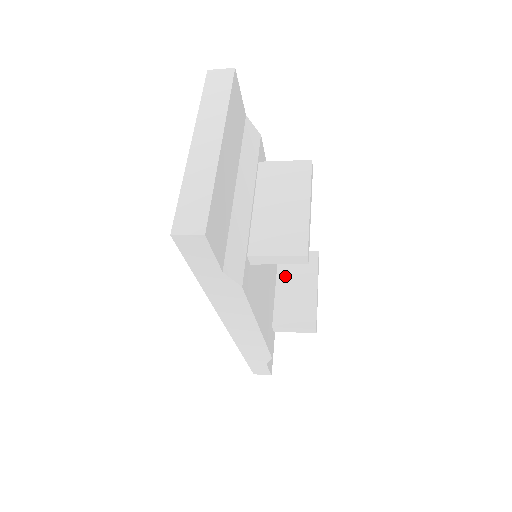
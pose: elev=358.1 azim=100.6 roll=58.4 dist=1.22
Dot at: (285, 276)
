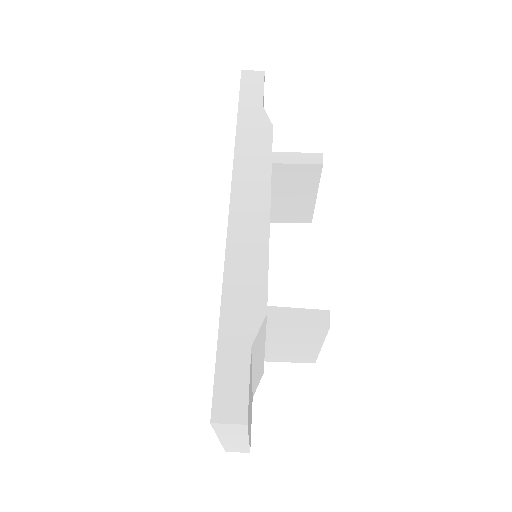
Dot at: (281, 187)
